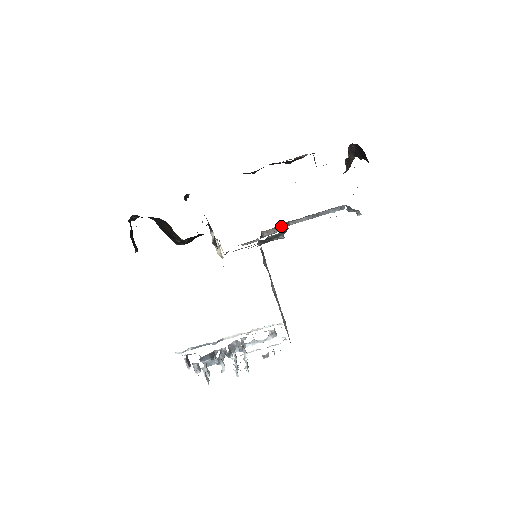
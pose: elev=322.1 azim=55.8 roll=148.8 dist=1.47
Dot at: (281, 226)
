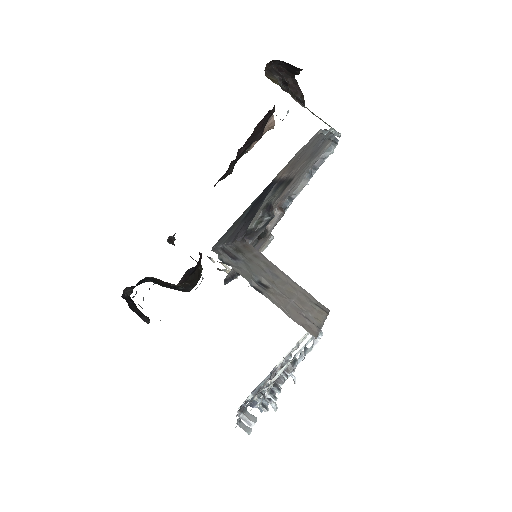
Dot at: occluded
